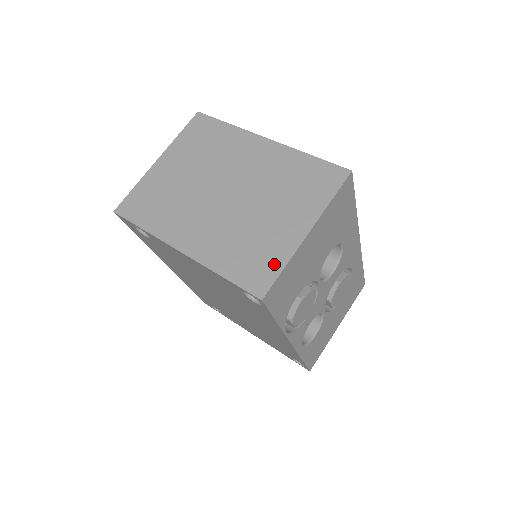
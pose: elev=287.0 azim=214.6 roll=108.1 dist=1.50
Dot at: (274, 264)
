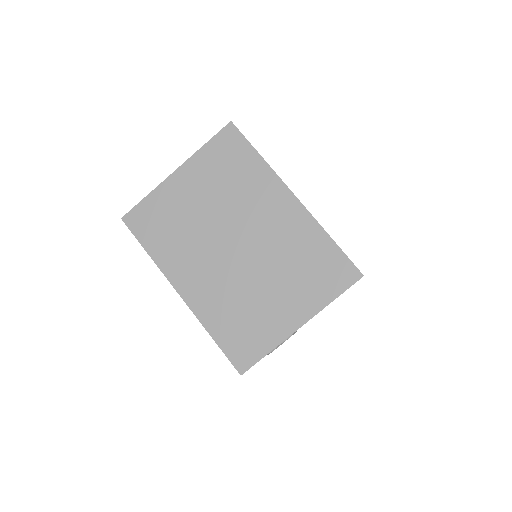
Dot at: (261, 345)
